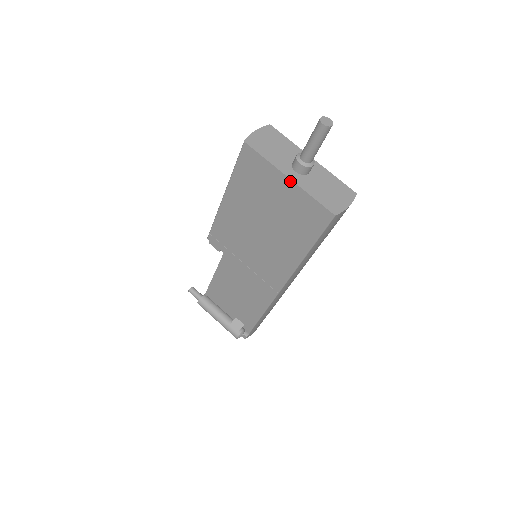
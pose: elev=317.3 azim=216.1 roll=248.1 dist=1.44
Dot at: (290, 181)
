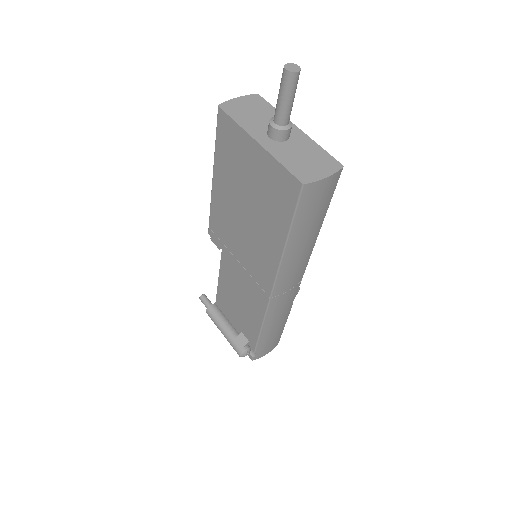
Dot at: (259, 146)
